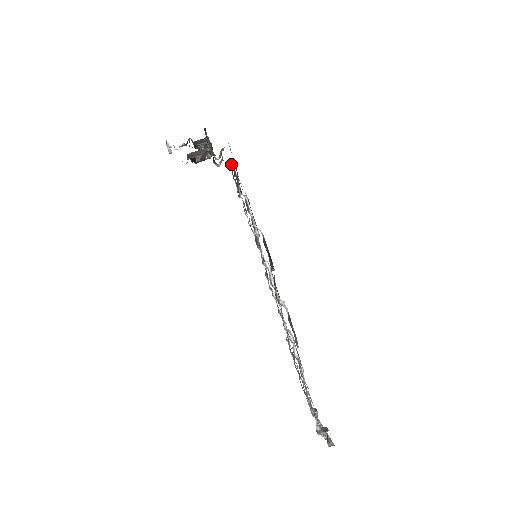
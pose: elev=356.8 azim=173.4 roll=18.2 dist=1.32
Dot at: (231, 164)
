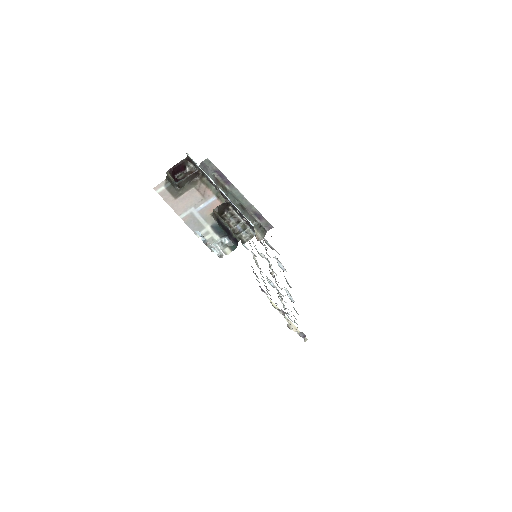
Dot at: occluded
